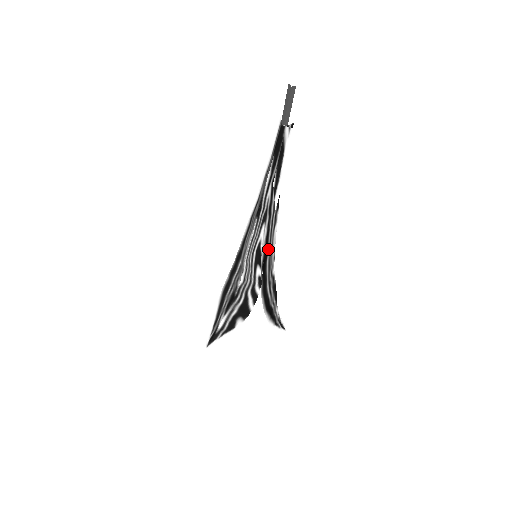
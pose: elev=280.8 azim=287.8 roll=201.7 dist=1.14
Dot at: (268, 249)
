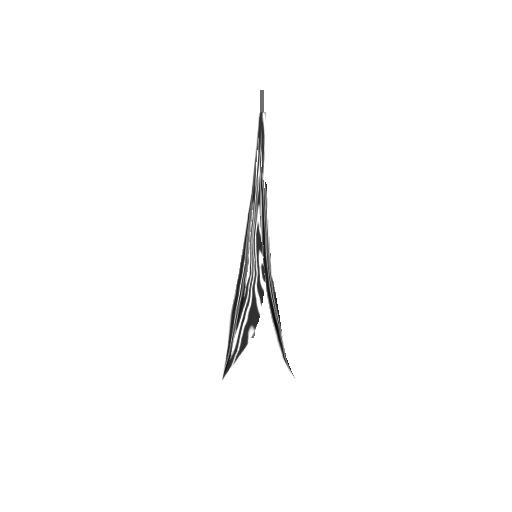
Dot at: (265, 232)
